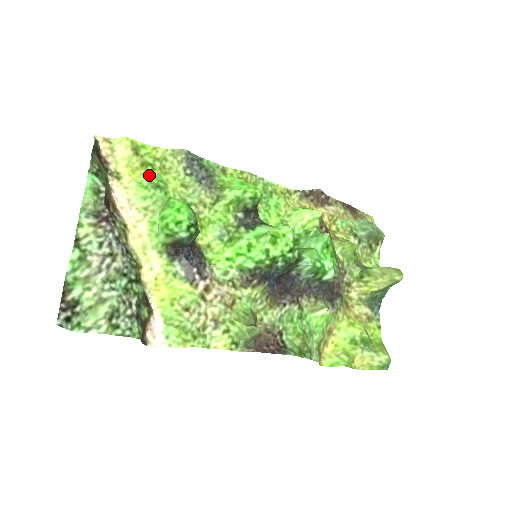
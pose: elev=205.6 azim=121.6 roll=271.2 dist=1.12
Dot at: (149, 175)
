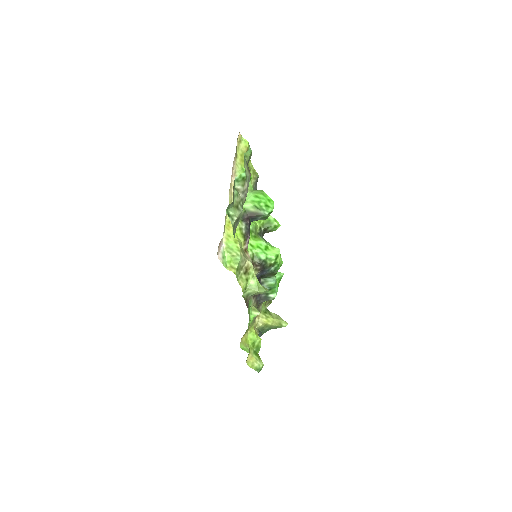
Dot at: occluded
